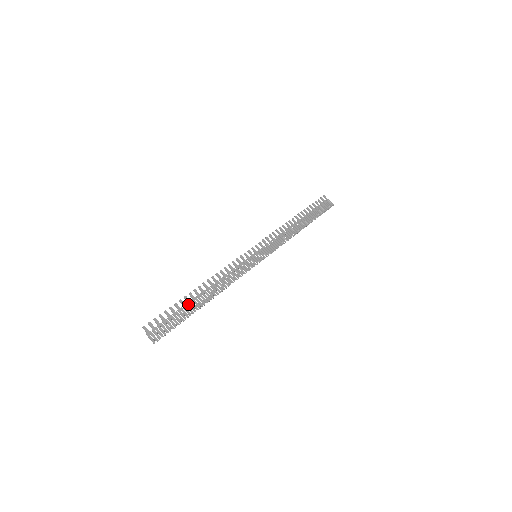
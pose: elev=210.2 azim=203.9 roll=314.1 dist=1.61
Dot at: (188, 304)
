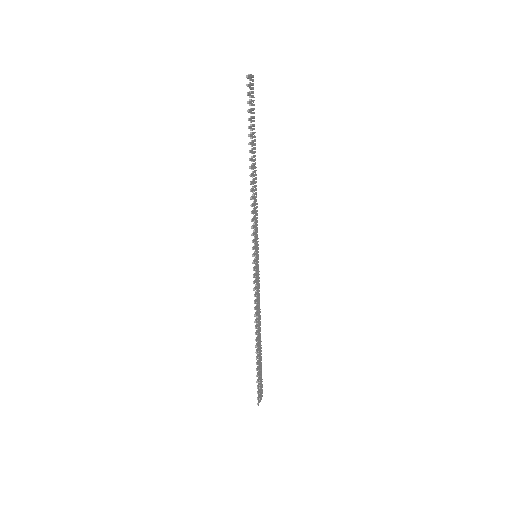
Dot at: (259, 357)
